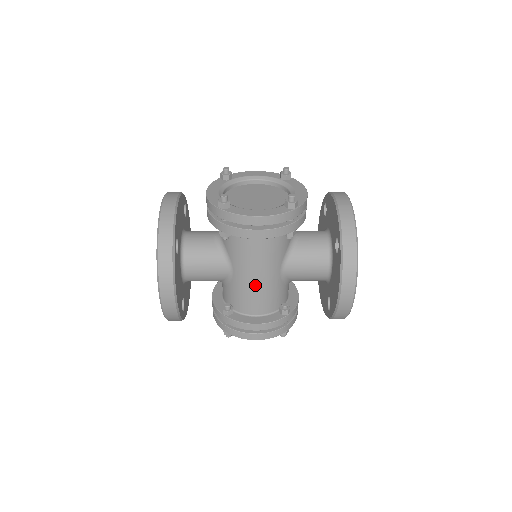
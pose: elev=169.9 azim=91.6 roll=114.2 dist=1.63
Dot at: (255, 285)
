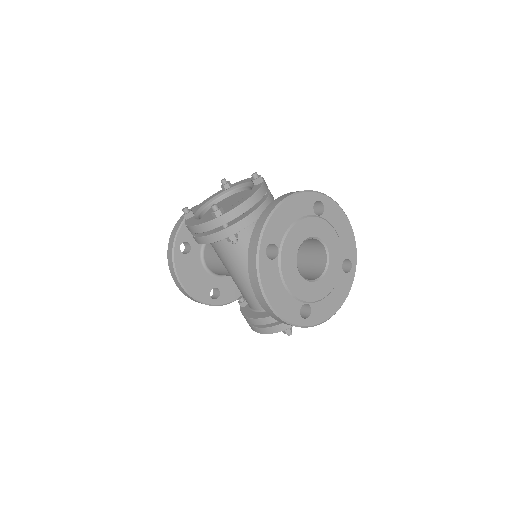
Dot at: (238, 283)
